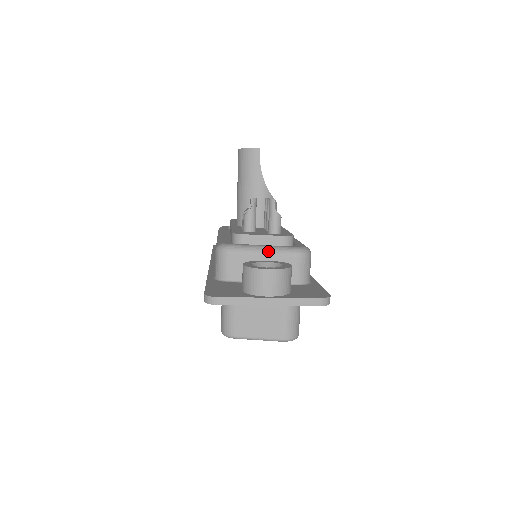
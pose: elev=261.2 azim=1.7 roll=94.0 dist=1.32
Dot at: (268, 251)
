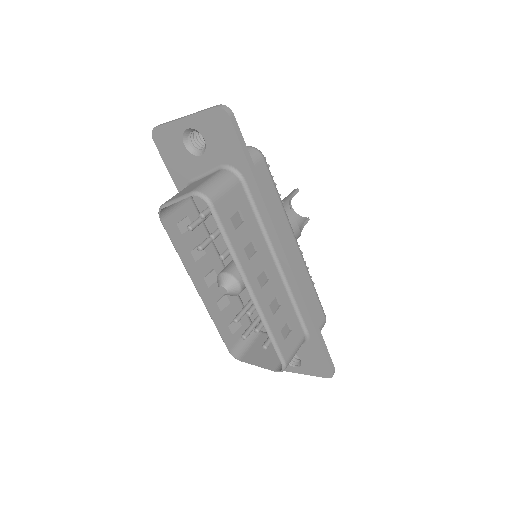
Dot at: occluded
